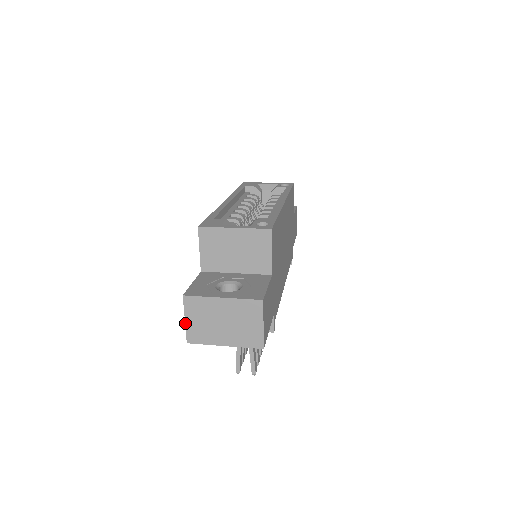
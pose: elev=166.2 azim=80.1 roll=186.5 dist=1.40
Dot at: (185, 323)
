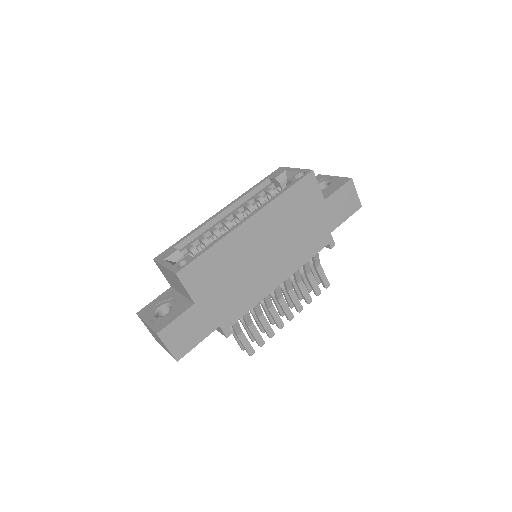
Dot at: (147, 328)
